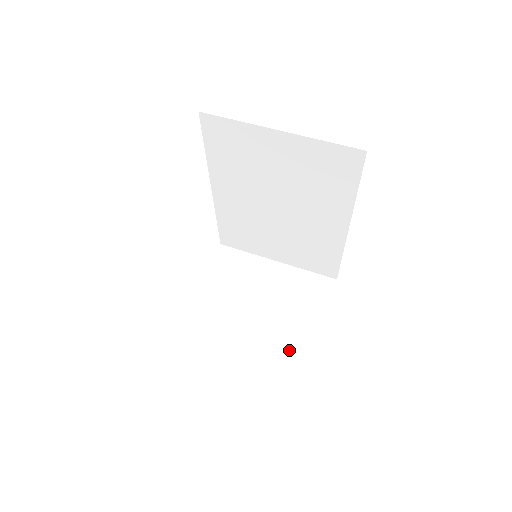
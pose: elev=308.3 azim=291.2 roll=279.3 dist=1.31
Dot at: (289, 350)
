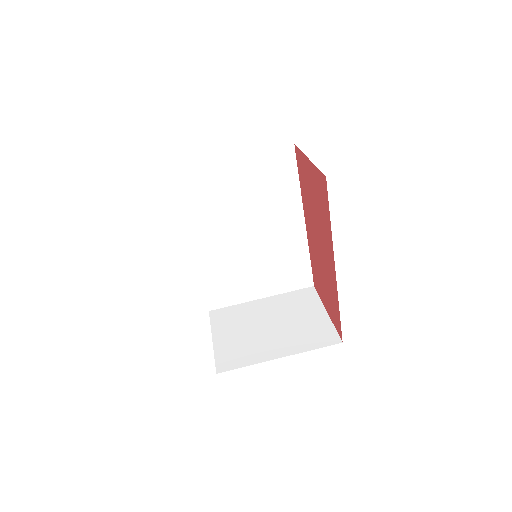
Dot at: (317, 337)
